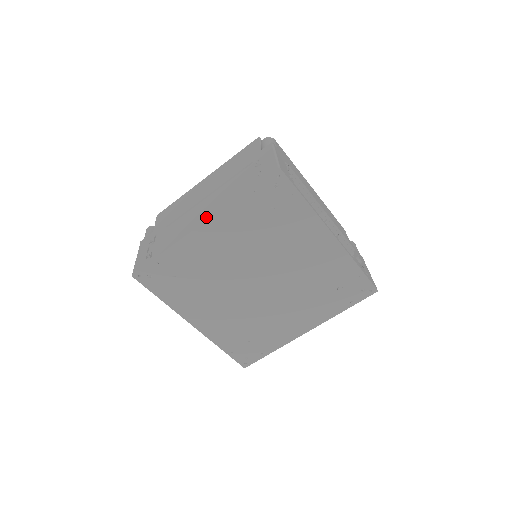
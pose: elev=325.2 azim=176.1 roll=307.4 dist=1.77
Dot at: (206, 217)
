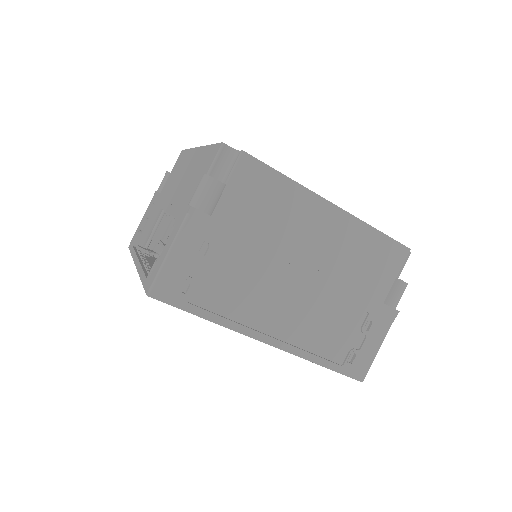
Dot at: (280, 341)
